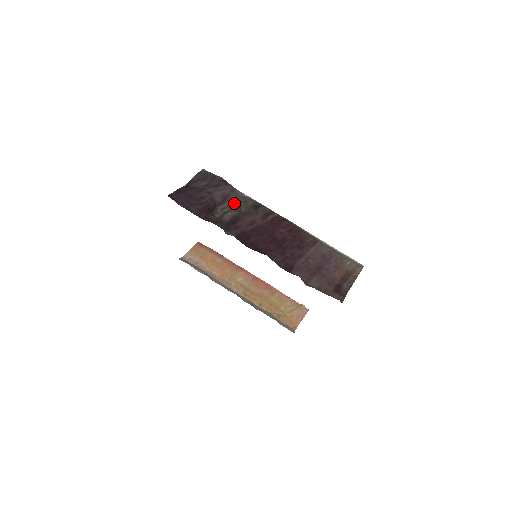
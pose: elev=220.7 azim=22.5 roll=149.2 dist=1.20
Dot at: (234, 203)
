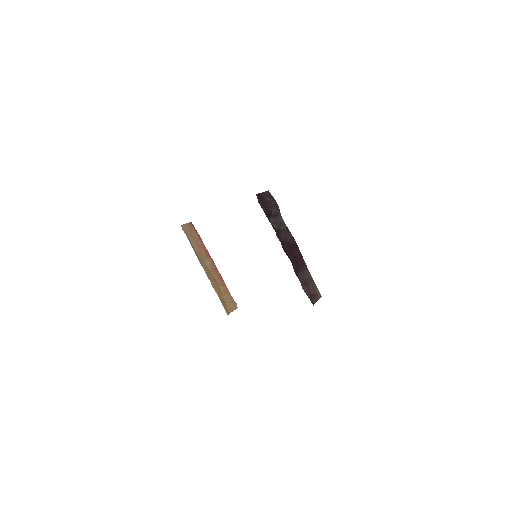
Dot at: (278, 221)
